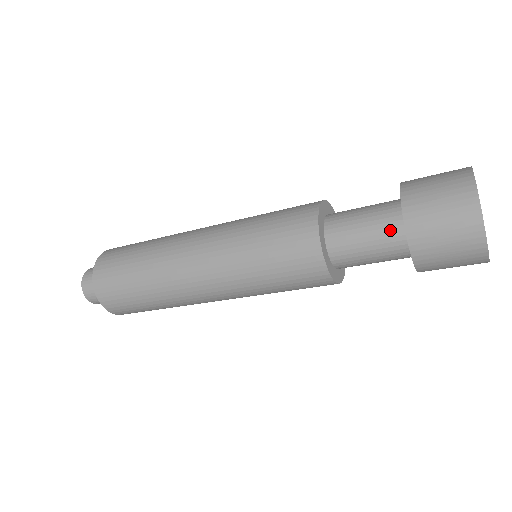
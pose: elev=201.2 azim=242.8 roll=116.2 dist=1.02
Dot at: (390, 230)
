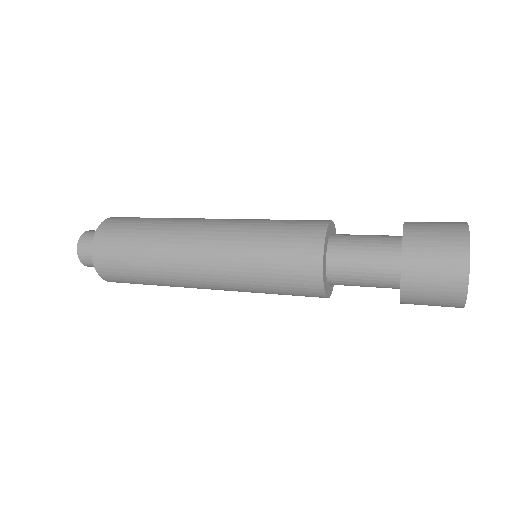
Dot at: (386, 263)
